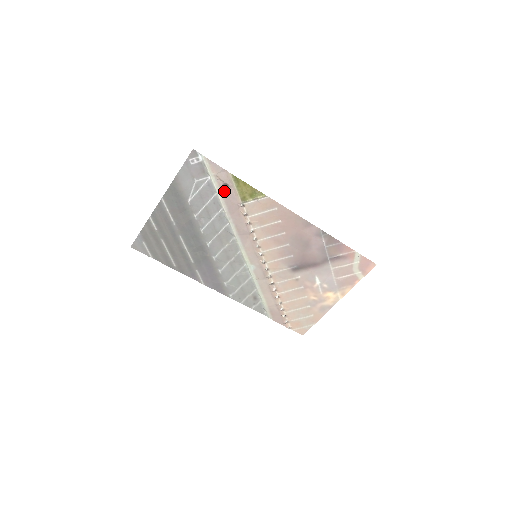
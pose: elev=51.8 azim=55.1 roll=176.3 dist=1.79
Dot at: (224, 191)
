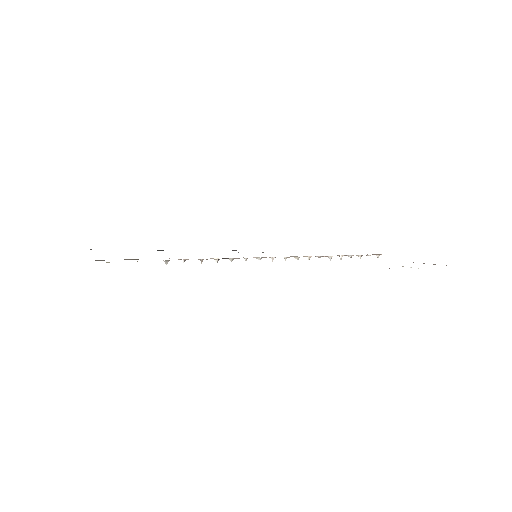
Dot at: occluded
